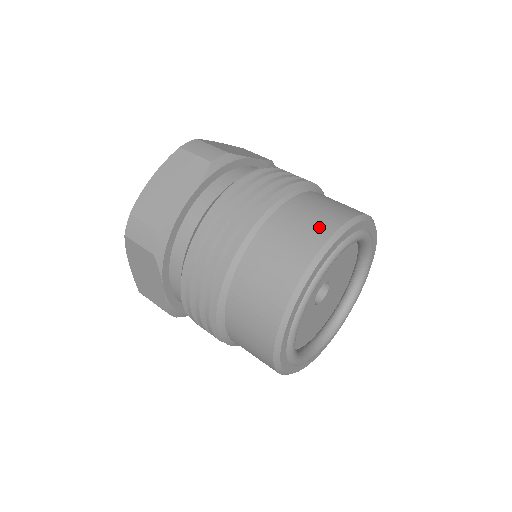
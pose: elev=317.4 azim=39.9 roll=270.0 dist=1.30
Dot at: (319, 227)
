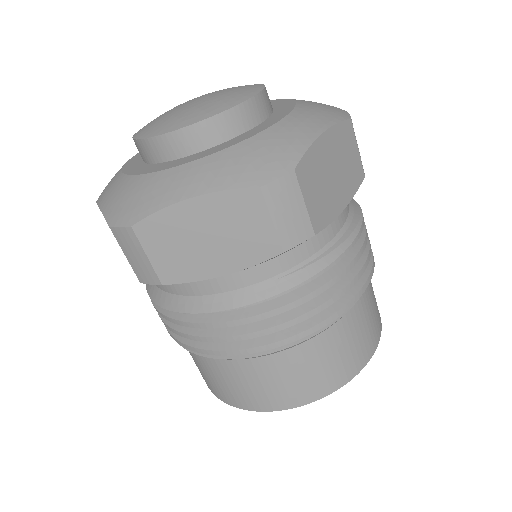
Dot at: (325, 382)
